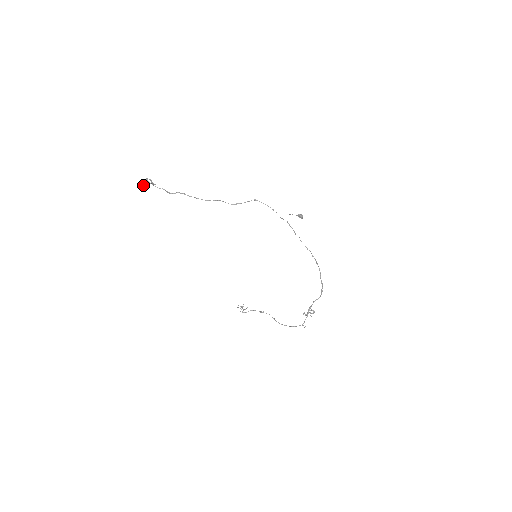
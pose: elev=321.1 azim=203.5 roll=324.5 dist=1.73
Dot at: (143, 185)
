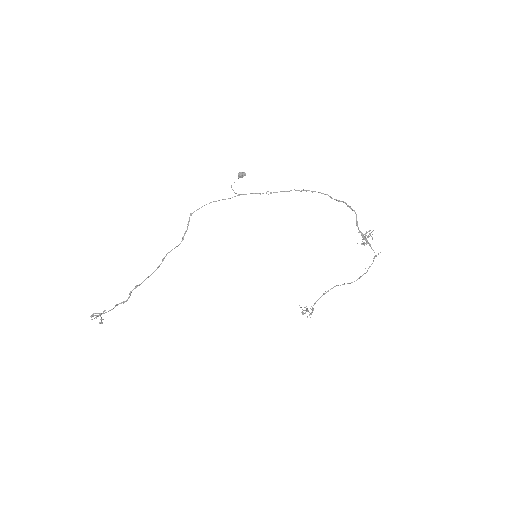
Dot at: (100, 323)
